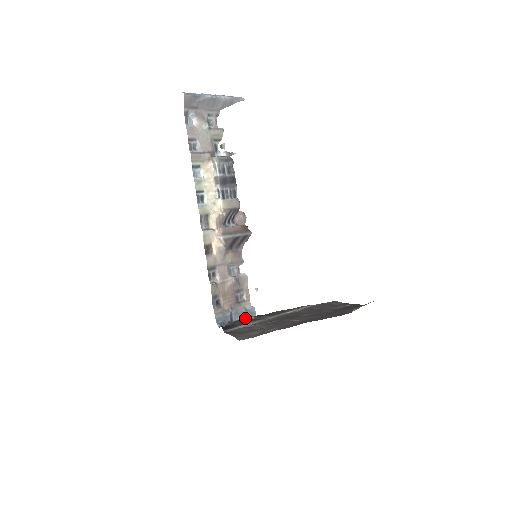
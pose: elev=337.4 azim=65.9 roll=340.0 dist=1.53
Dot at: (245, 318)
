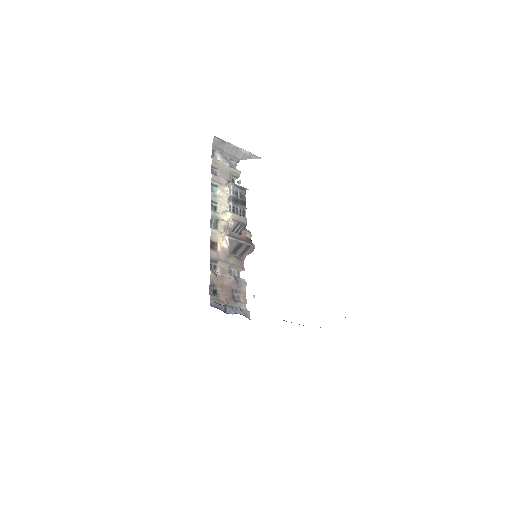
Dot at: occluded
